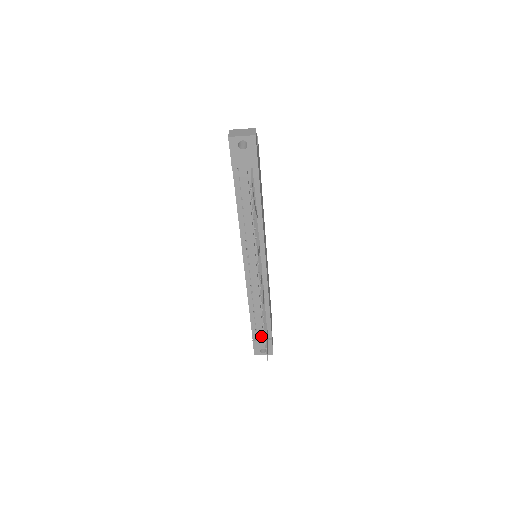
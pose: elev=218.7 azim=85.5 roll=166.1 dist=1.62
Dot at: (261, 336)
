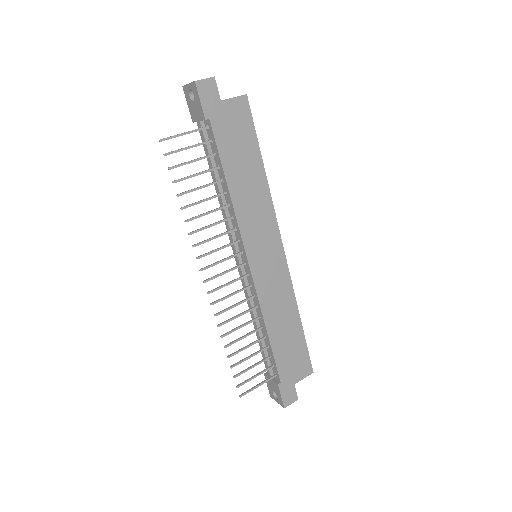
Dot at: (268, 371)
